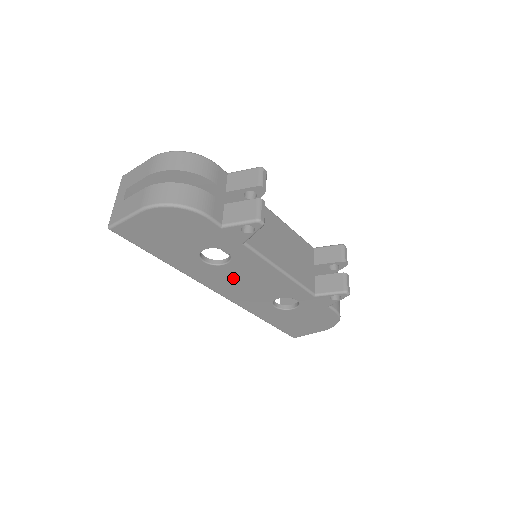
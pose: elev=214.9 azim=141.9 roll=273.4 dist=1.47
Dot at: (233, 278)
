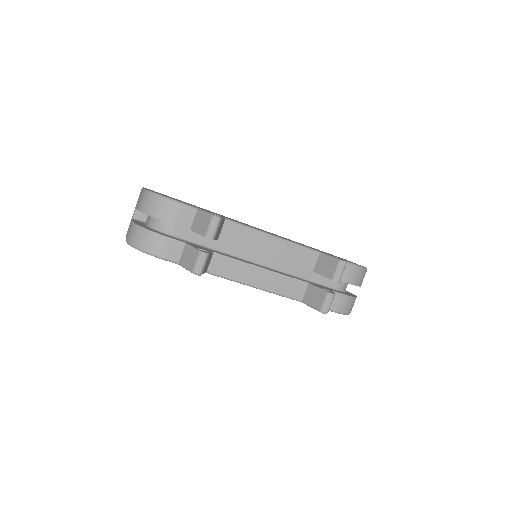
Dot at: occluded
